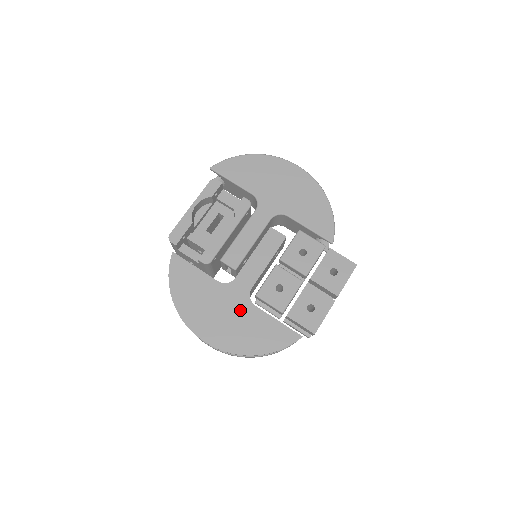
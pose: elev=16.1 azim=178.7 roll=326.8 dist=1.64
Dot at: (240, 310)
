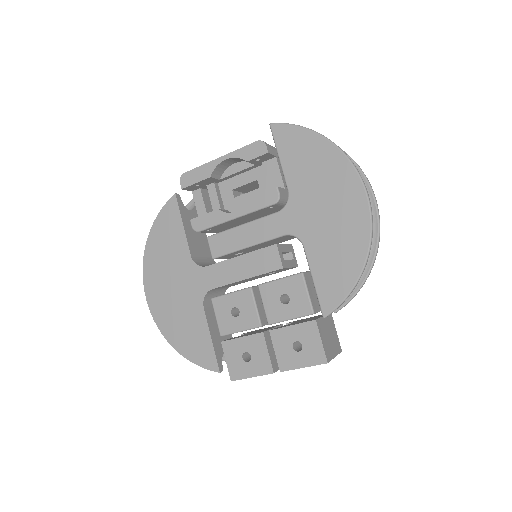
Dot at: (189, 299)
